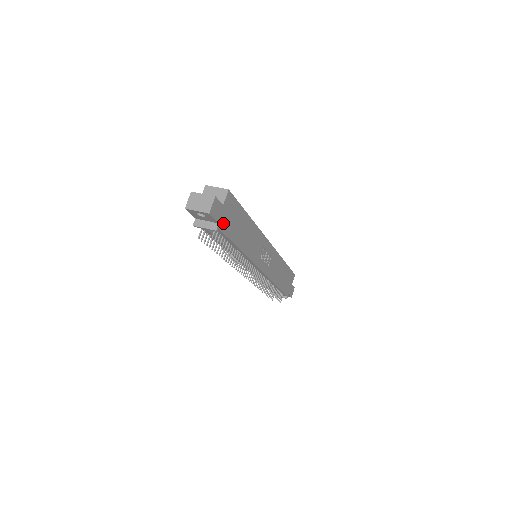
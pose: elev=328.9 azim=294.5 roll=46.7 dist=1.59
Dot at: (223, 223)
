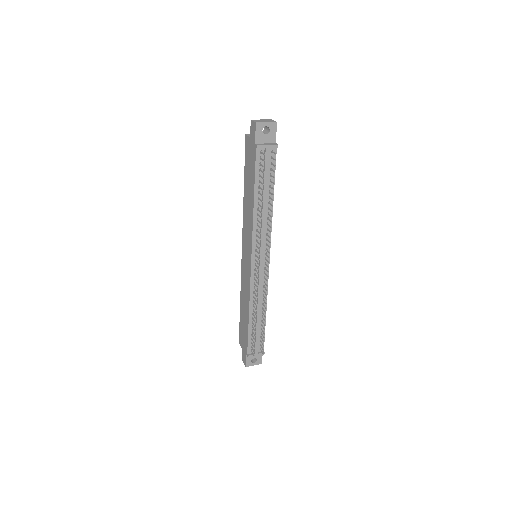
Dot at: occluded
